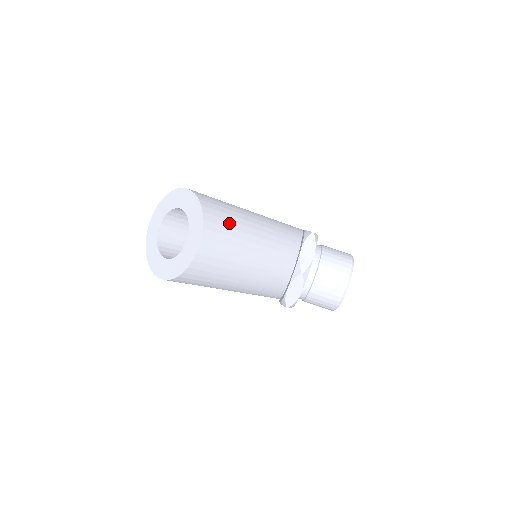
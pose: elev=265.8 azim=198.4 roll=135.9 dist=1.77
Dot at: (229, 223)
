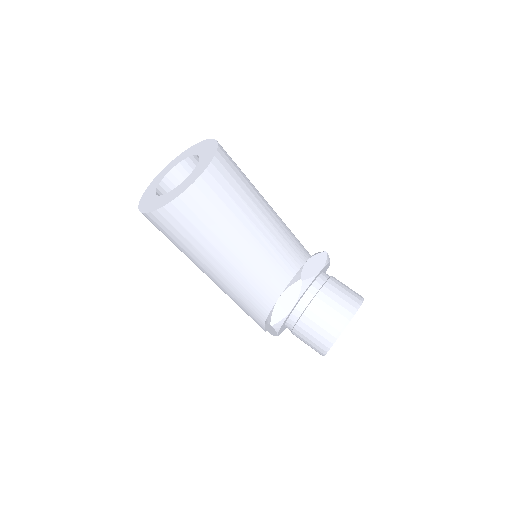
Dot at: (240, 181)
